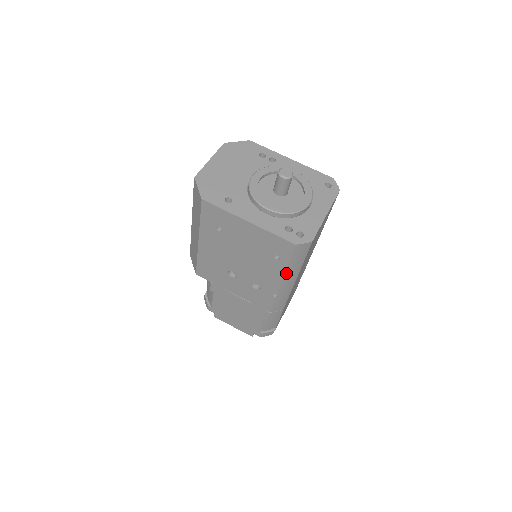
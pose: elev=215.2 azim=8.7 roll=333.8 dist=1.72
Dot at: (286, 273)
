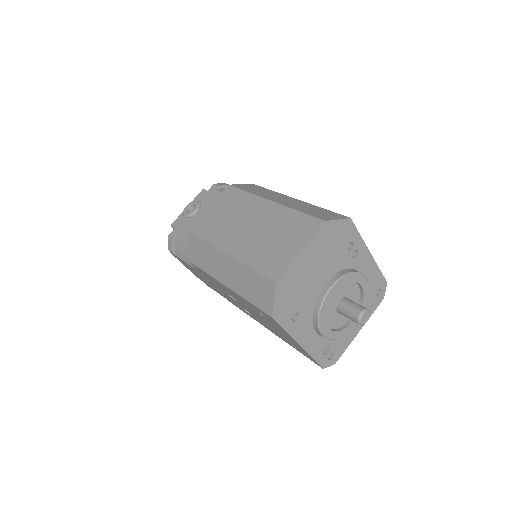
Dot at: occluded
